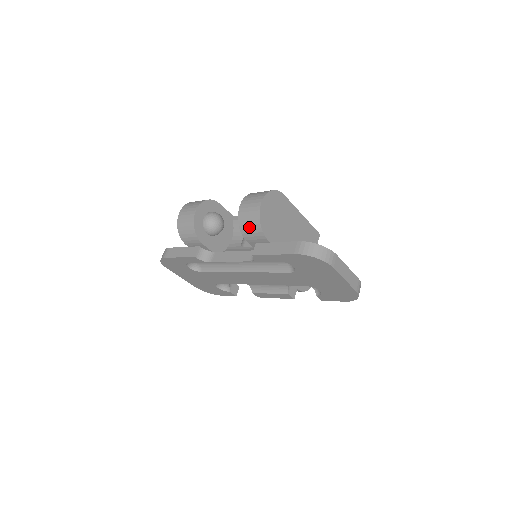
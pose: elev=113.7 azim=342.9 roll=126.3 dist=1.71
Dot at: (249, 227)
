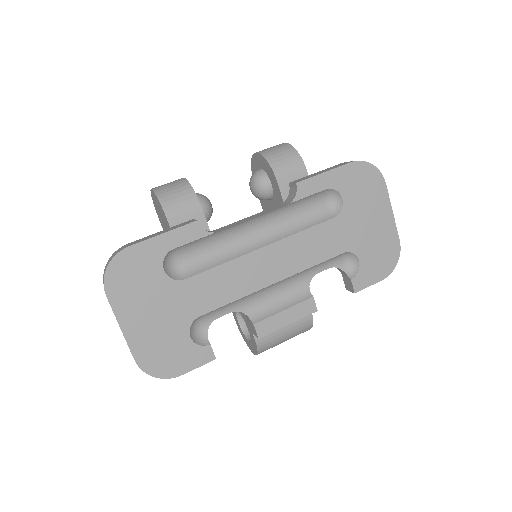
Dot at: (282, 158)
